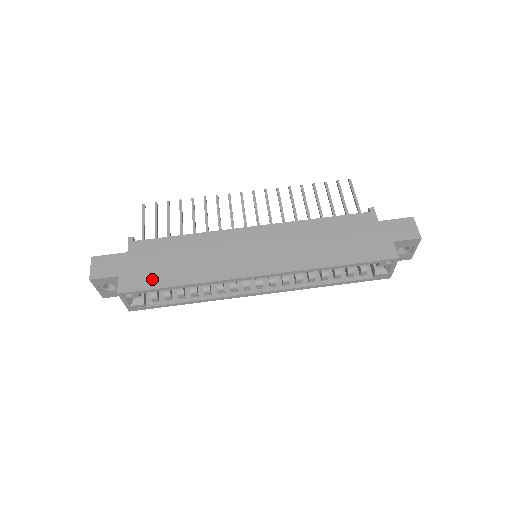
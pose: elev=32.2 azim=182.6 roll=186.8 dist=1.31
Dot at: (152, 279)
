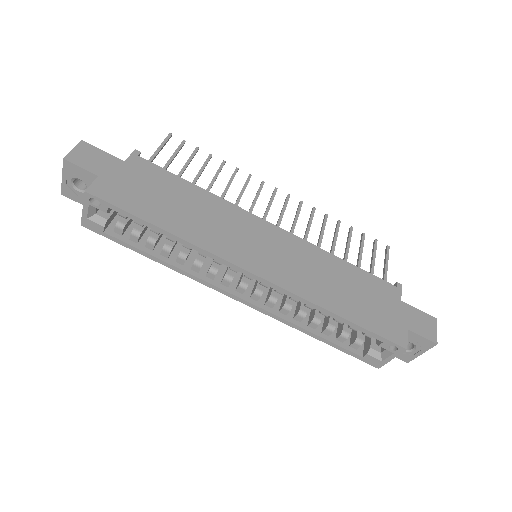
Dot at: (134, 202)
